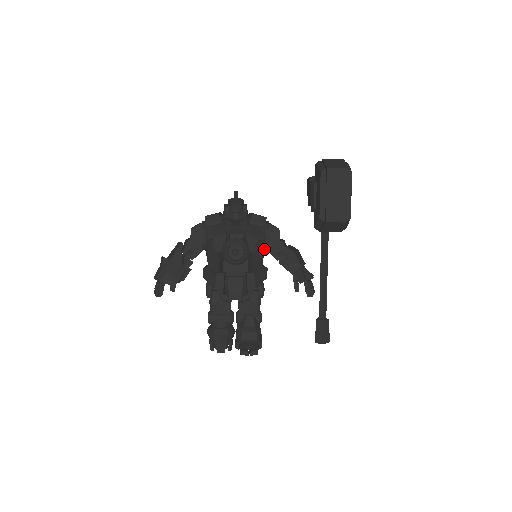
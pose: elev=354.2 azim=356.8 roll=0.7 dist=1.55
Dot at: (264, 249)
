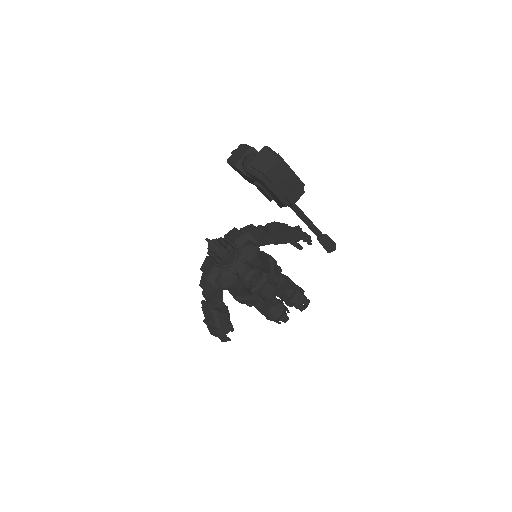
Dot at: occluded
